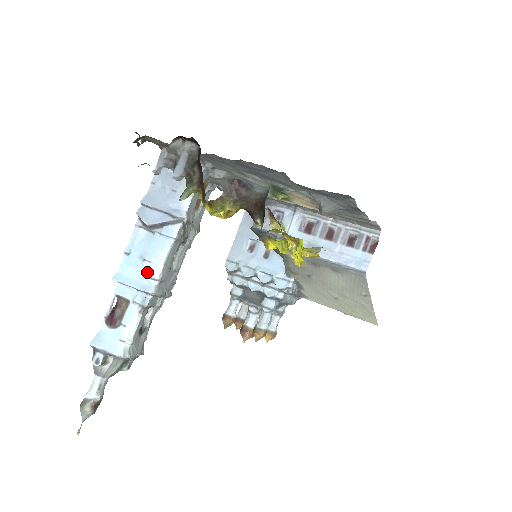
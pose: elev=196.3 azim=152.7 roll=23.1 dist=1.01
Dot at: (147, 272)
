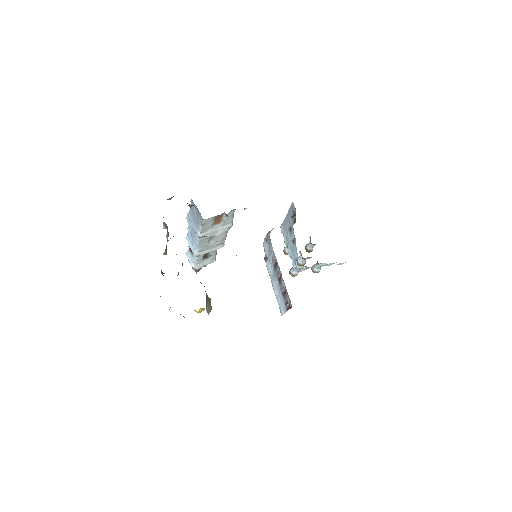
Dot at: (193, 245)
